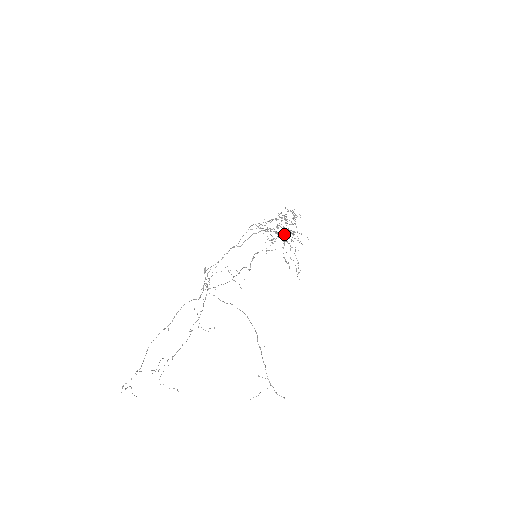
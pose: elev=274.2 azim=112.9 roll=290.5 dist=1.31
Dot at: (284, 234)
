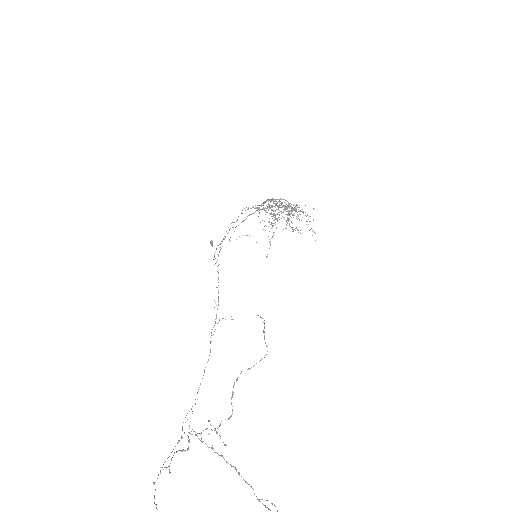
Dot at: occluded
